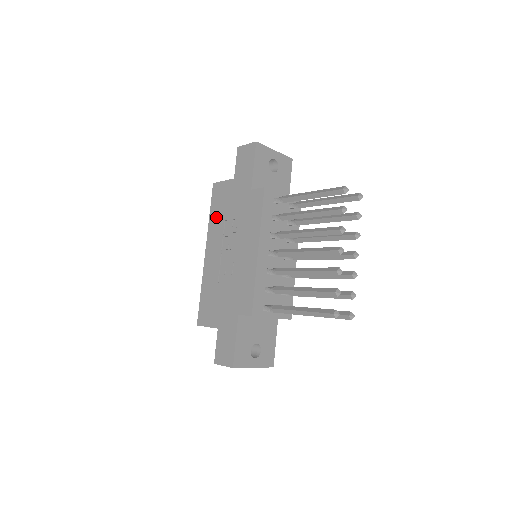
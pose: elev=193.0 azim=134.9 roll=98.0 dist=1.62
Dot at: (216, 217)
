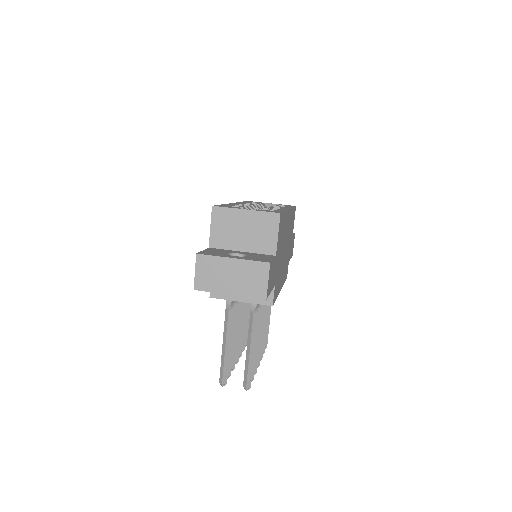
Dot at: occluded
